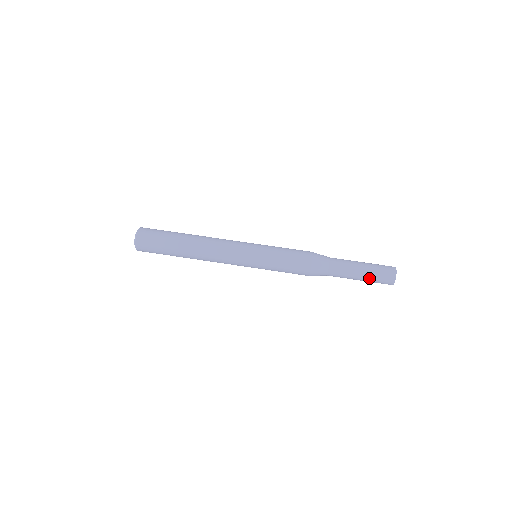
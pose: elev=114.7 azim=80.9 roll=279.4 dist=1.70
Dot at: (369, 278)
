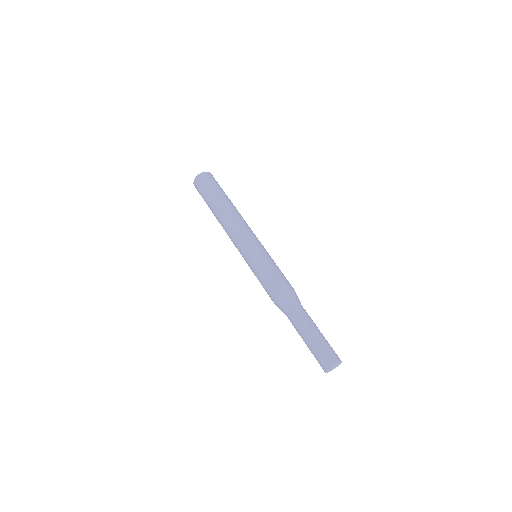
Dot at: (310, 349)
